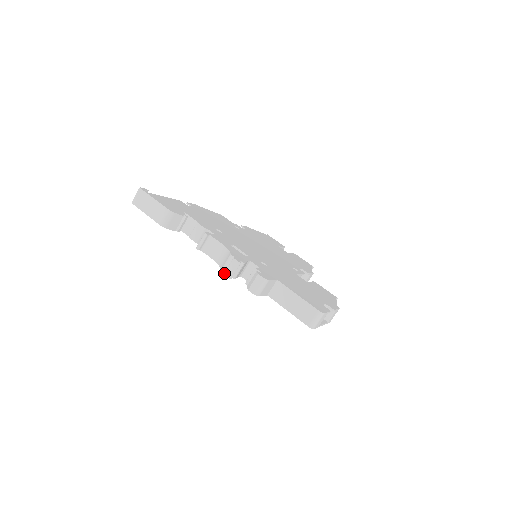
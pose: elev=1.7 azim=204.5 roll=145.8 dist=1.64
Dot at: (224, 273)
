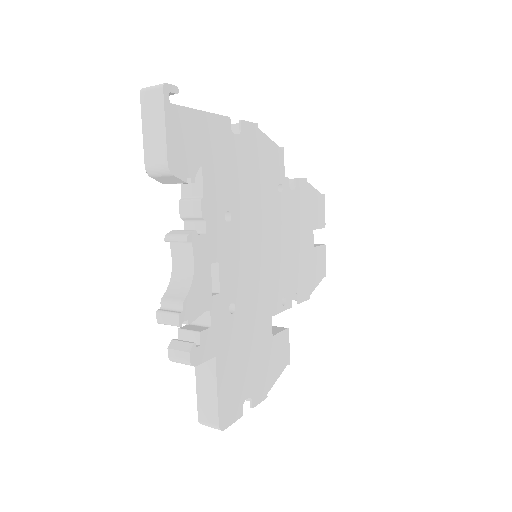
Dot at: (157, 311)
